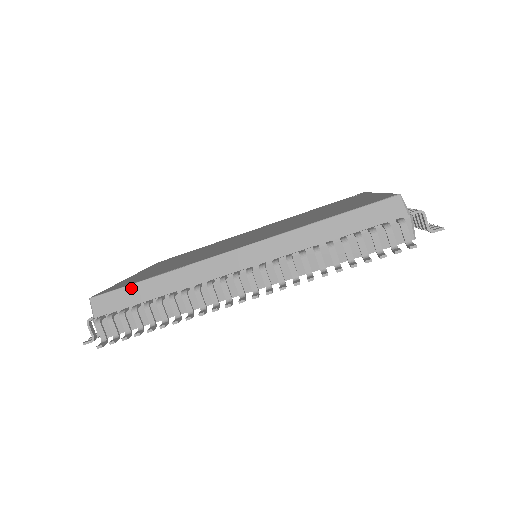
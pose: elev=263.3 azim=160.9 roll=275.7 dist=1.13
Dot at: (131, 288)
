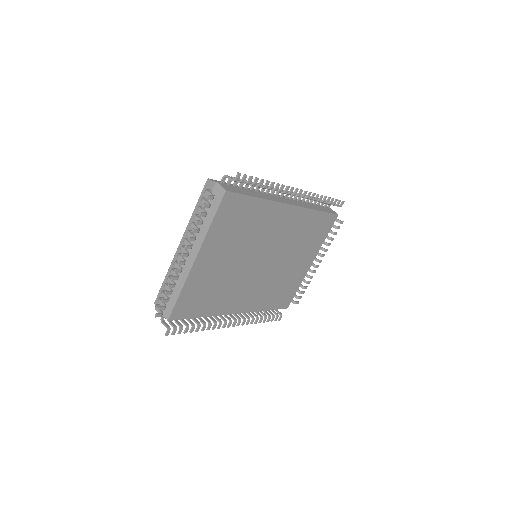
Dot at: (231, 184)
